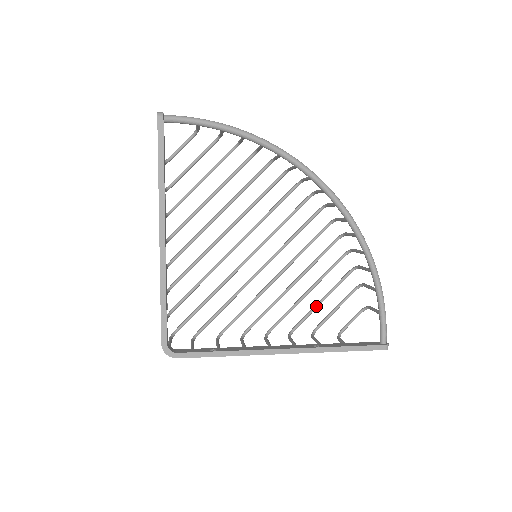
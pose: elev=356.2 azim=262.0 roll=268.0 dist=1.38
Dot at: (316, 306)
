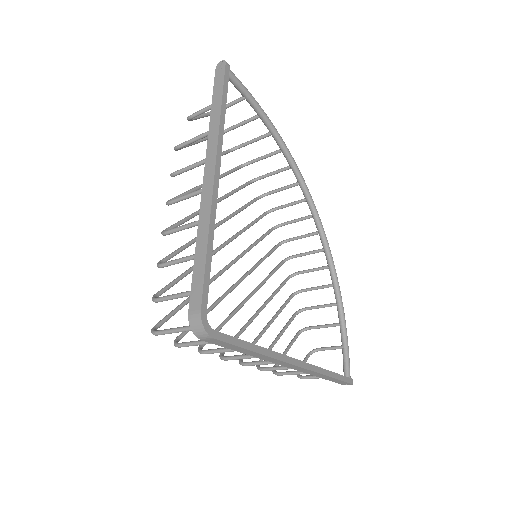
Dot at: (276, 341)
